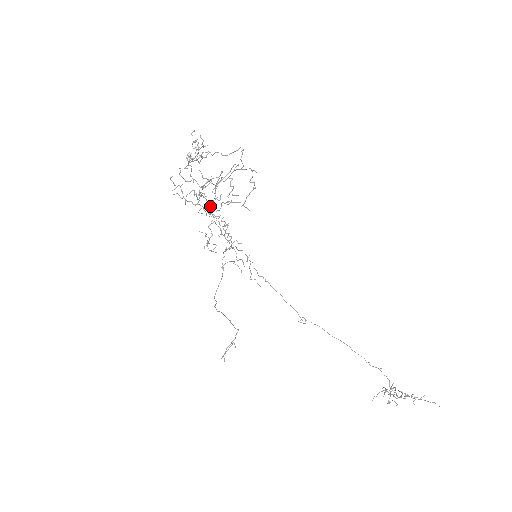
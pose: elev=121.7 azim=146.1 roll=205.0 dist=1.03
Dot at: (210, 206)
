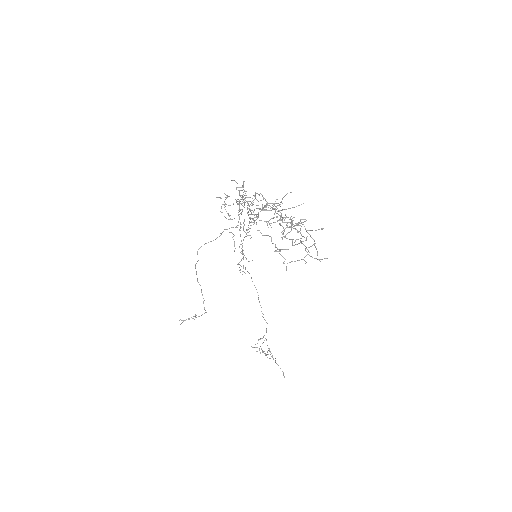
Dot at: (256, 219)
